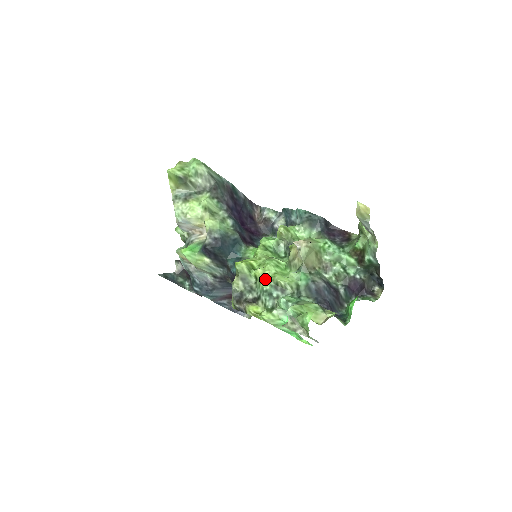
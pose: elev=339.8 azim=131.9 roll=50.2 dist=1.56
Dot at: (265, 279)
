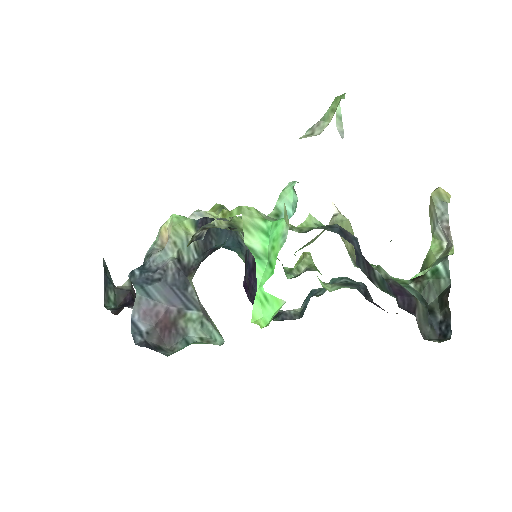
Dot at: occluded
